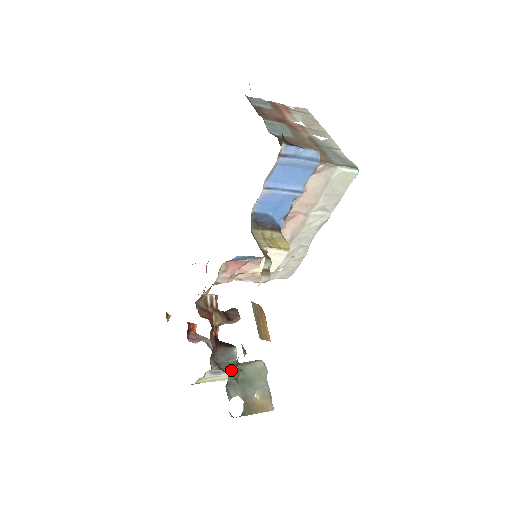
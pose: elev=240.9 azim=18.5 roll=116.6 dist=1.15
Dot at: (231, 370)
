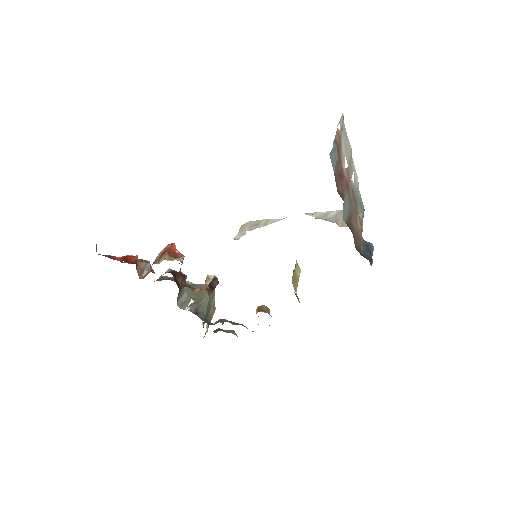
Dot at: occluded
